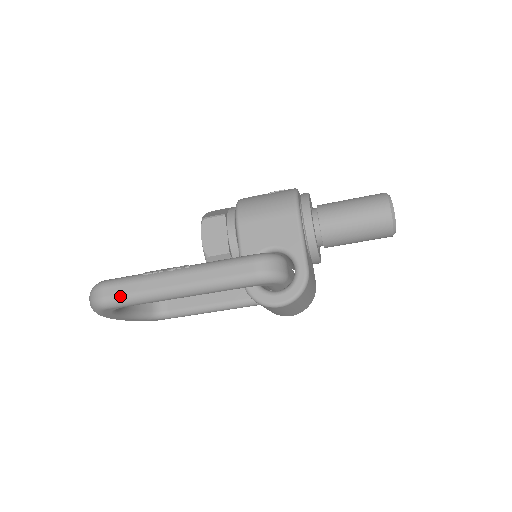
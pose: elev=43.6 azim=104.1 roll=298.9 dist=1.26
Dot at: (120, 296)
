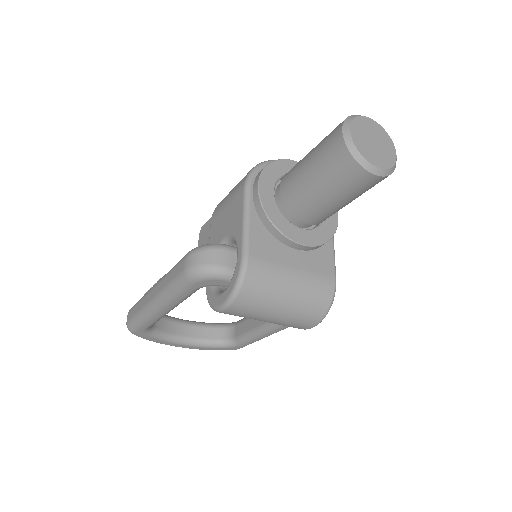
Dot at: (132, 318)
